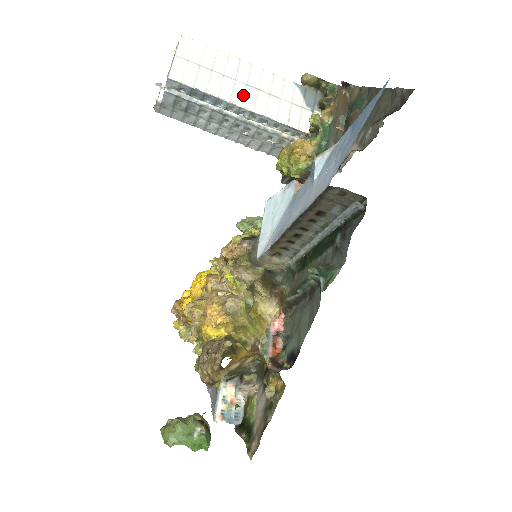
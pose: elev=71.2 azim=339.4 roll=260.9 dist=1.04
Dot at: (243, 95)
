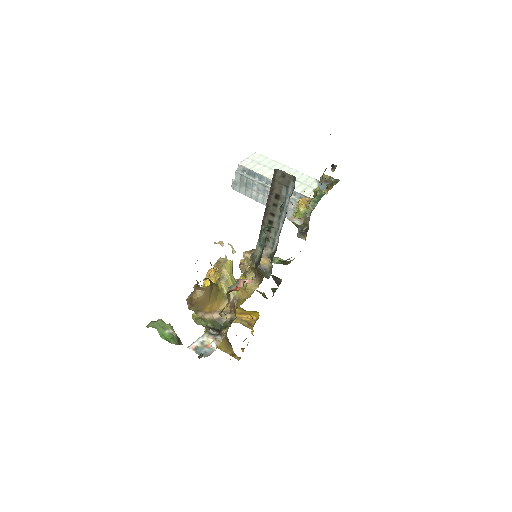
Dot at: occluded
